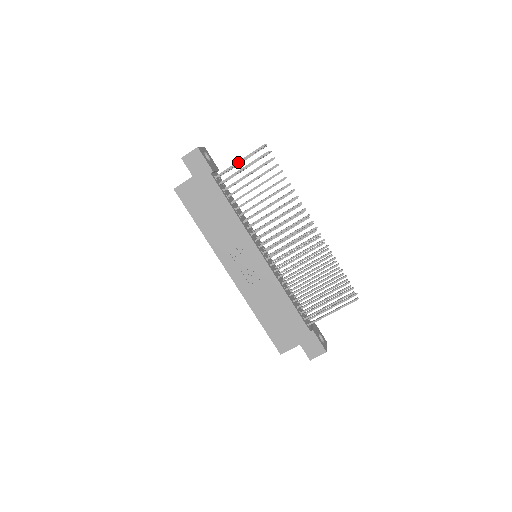
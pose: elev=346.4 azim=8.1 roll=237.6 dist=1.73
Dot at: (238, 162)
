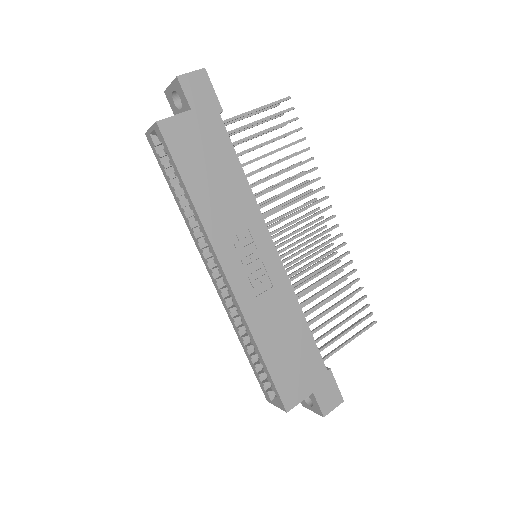
Dot at: (254, 110)
